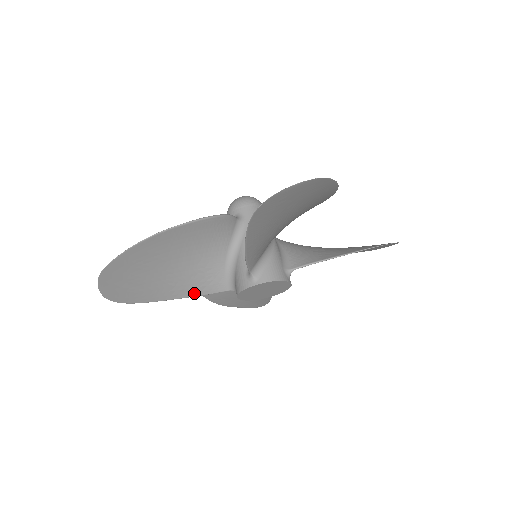
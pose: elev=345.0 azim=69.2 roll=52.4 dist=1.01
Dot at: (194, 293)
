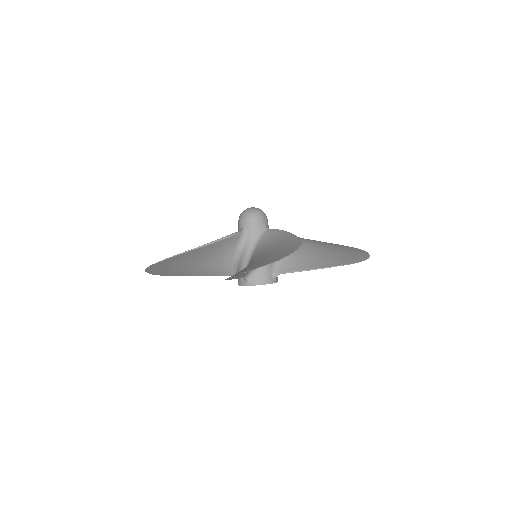
Dot at: (212, 275)
